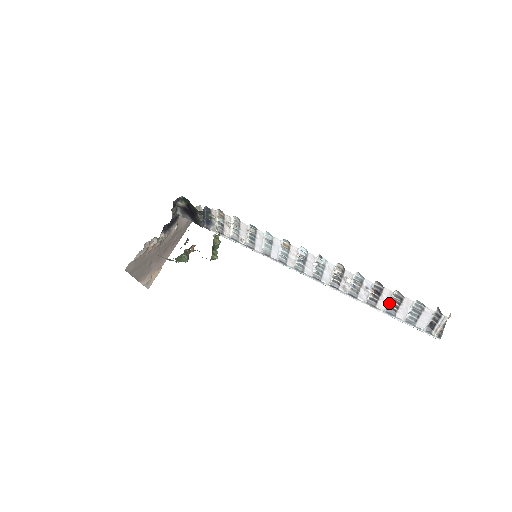
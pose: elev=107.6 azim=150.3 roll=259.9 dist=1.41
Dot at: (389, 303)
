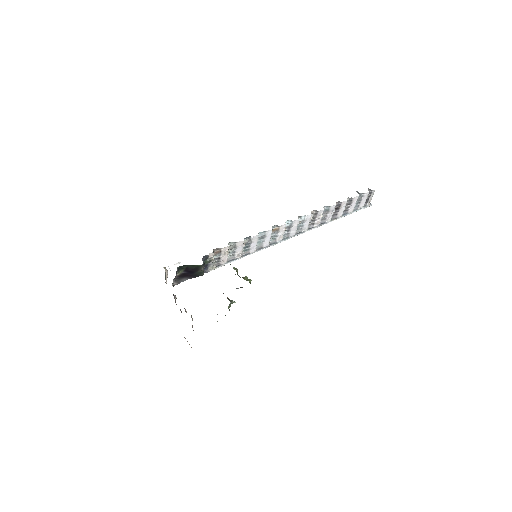
Dot at: (343, 209)
